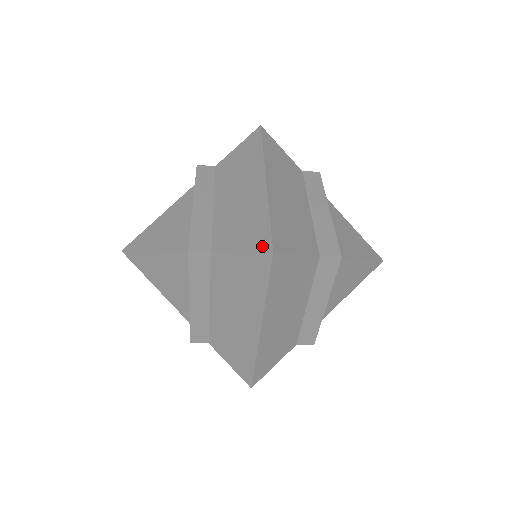
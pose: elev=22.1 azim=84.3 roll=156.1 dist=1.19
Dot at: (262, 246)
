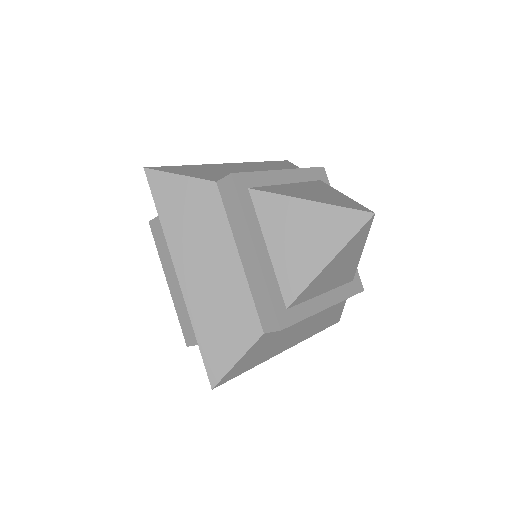
Dot at: occluded
